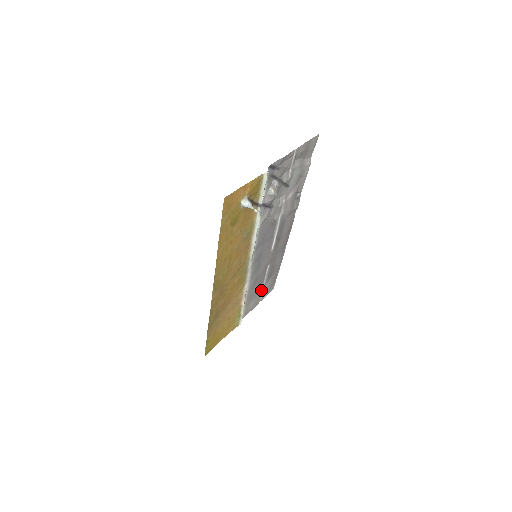
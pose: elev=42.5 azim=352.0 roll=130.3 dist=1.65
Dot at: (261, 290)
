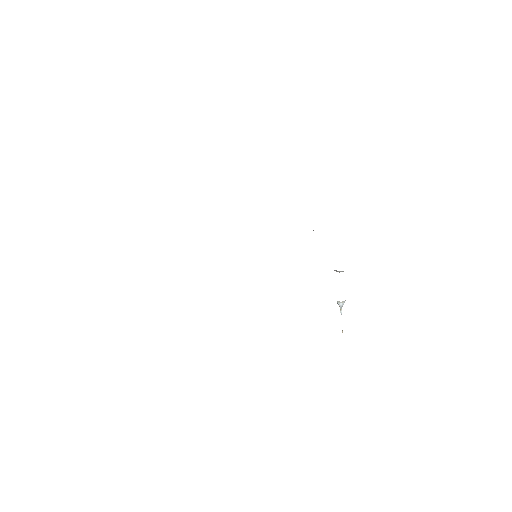
Dot at: occluded
